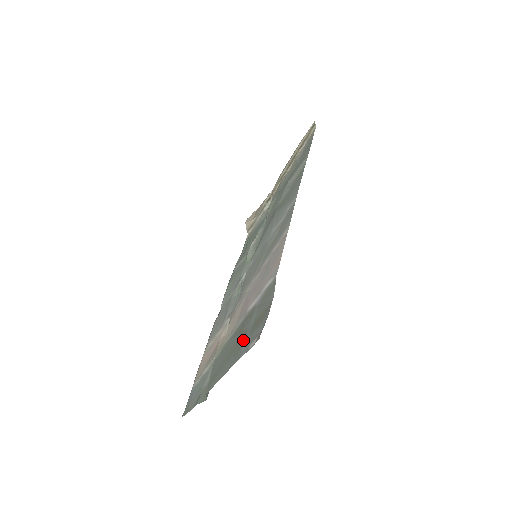
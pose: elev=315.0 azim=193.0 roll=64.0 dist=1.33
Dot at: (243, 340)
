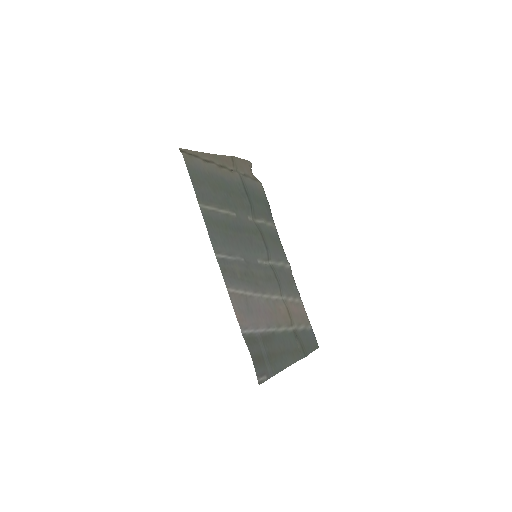
Dot at: (269, 361)
